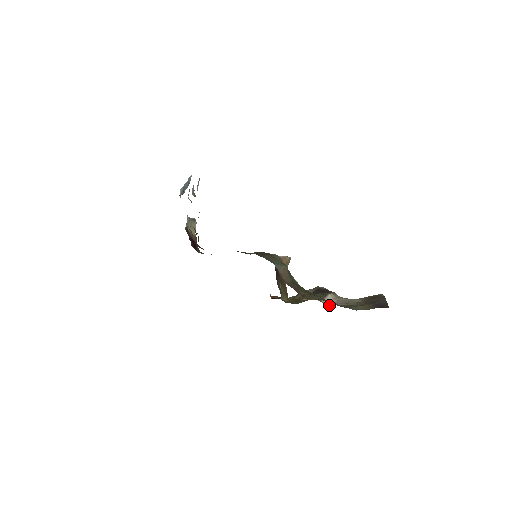
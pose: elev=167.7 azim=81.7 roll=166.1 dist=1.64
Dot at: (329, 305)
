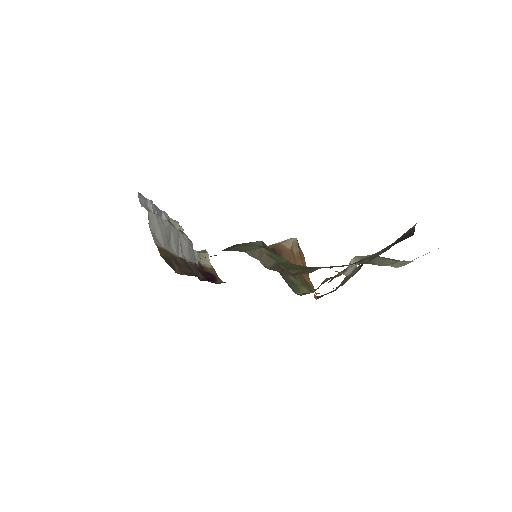
Dot at: (349, 273)
